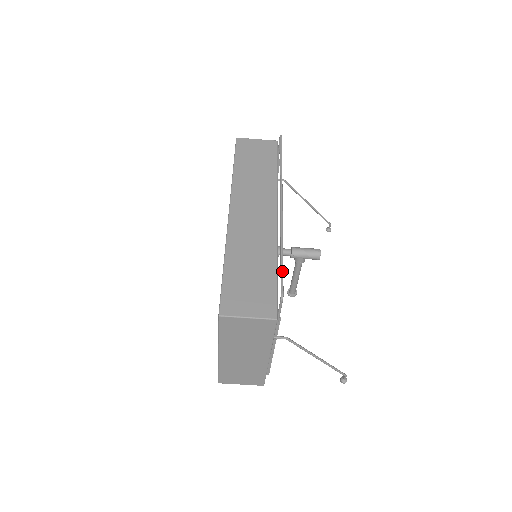
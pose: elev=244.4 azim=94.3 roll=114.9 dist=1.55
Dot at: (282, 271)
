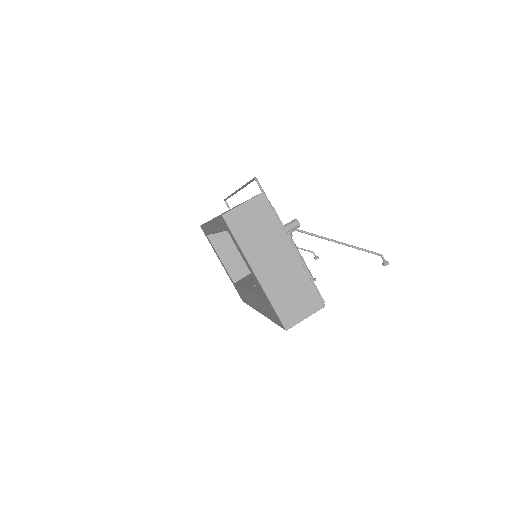
Dot at: (250, 181)
